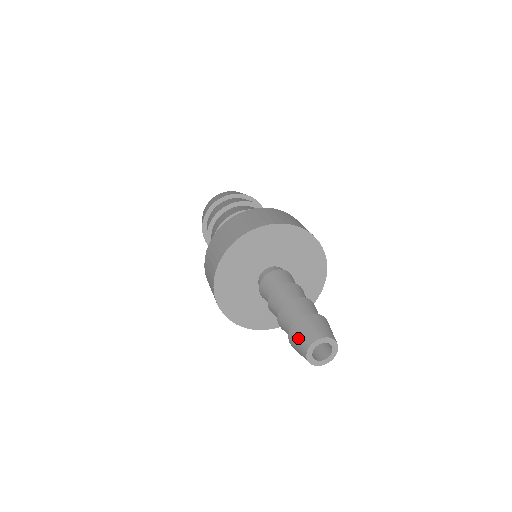
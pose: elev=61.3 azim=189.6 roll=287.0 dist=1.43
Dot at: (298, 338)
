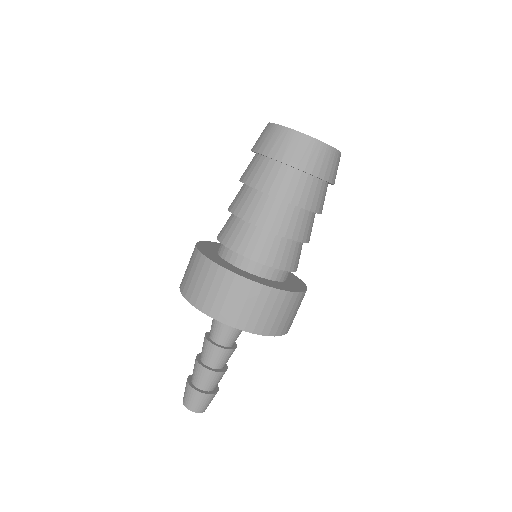
Dot at: occluded
